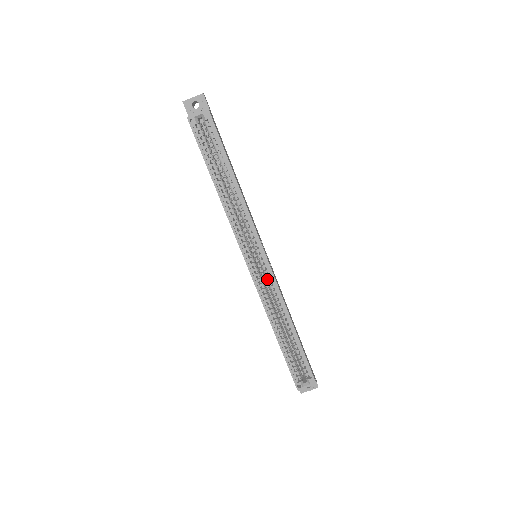
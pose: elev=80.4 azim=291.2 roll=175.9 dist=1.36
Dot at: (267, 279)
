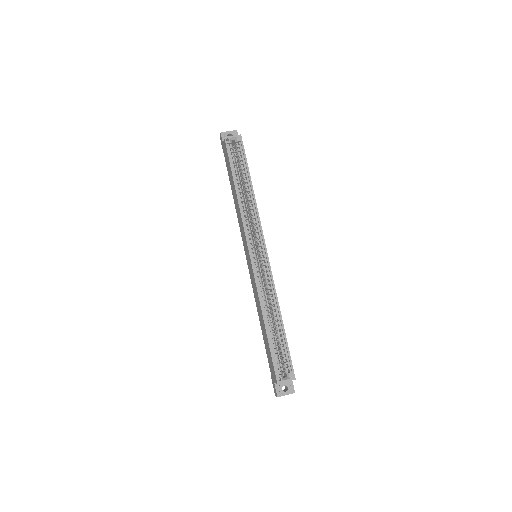
Dot at: (264, 272)
